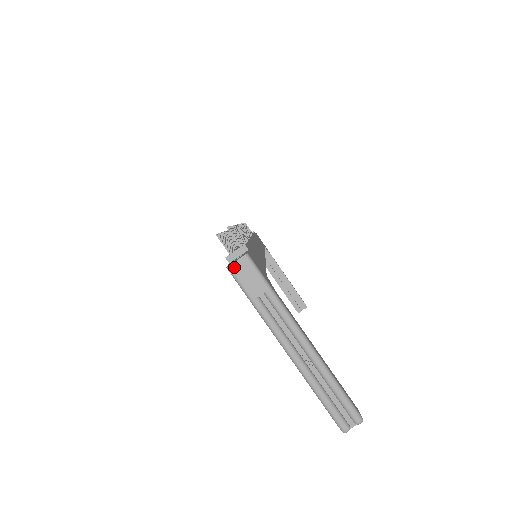
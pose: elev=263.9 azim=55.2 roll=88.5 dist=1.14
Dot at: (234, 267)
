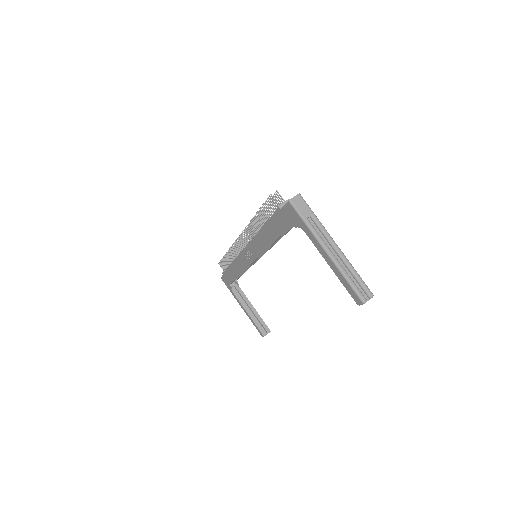
Dot at: (293, 200)
